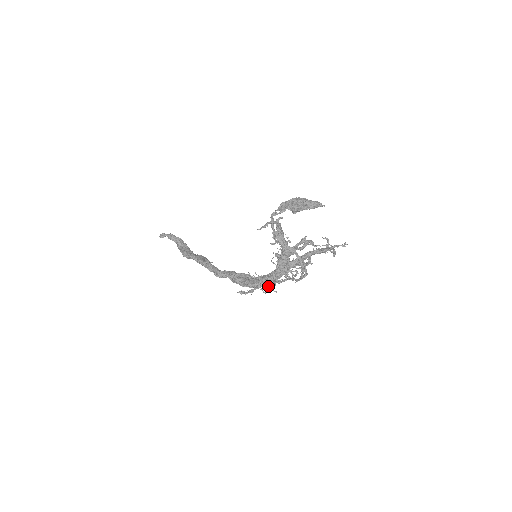
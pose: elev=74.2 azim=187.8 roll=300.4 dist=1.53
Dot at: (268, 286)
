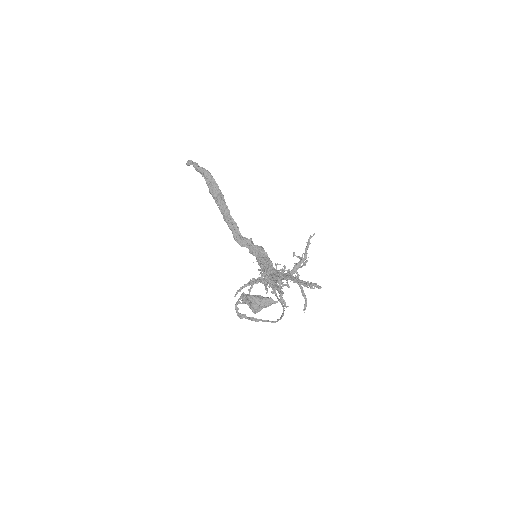
Dot at: (270, 284)
